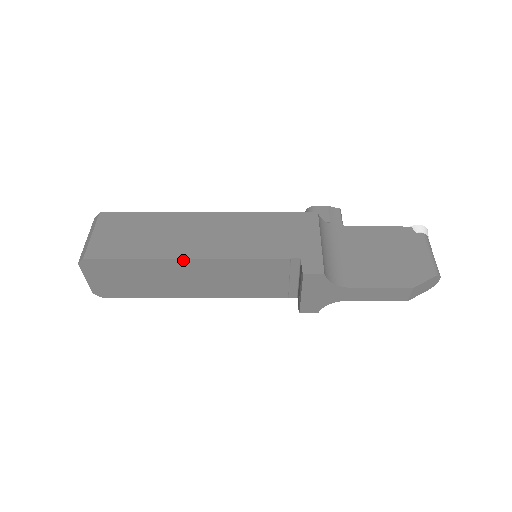
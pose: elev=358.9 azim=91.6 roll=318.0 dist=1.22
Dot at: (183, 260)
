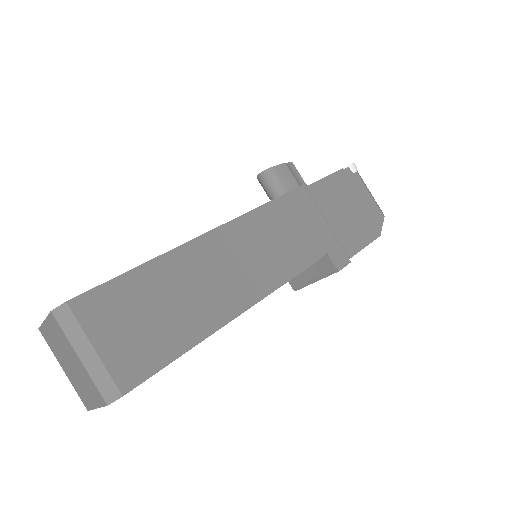
Dot at: (236, 317)
